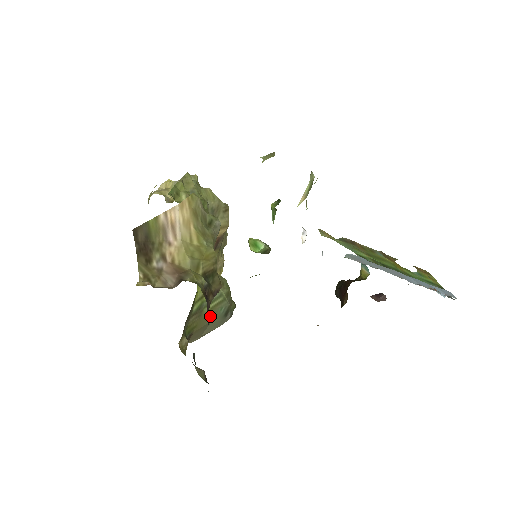
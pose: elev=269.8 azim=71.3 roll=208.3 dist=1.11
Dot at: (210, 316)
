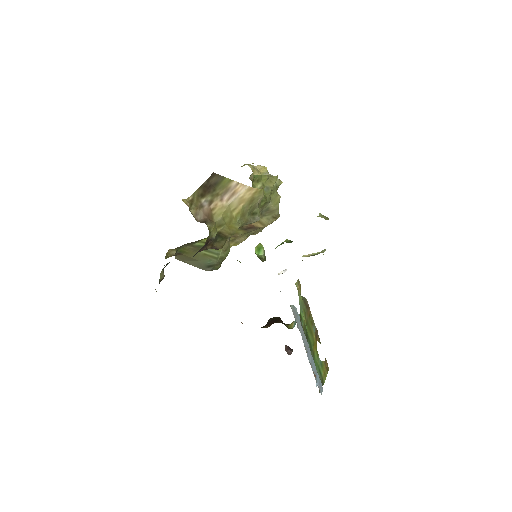
Dot at: (200, 257)
